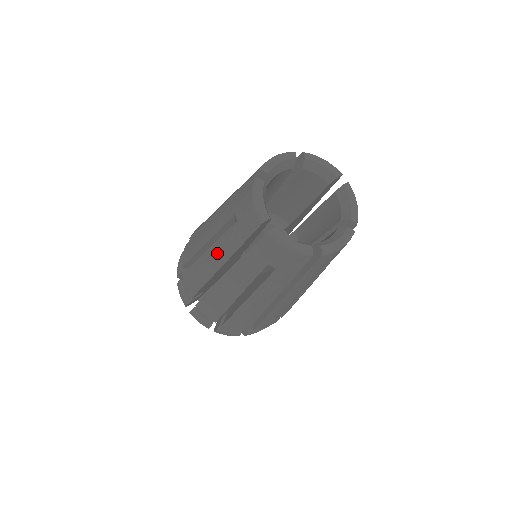
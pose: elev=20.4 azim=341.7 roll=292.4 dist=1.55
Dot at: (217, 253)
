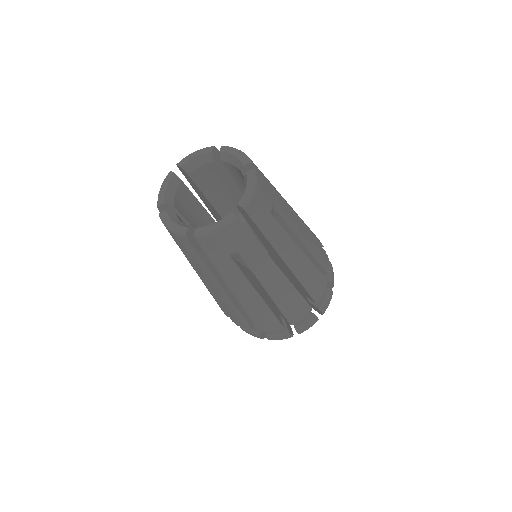
Dot at: (211, 284)
